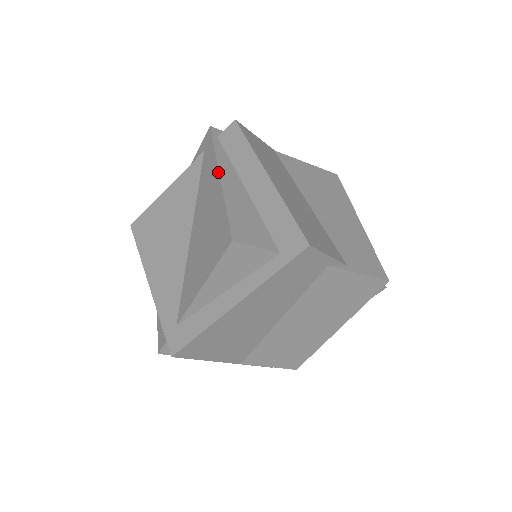
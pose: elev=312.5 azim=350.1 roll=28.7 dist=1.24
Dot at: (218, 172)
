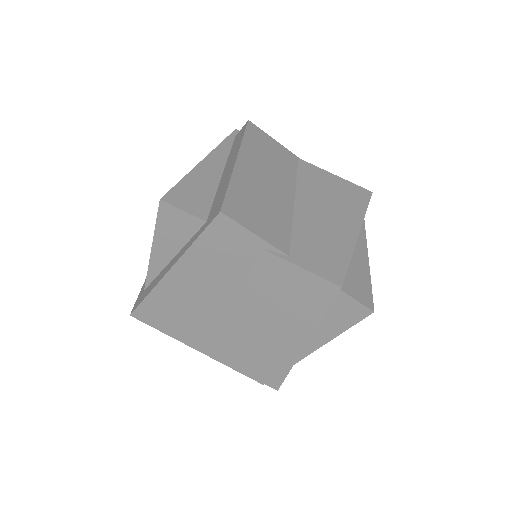
Dot at: (205, 157)
